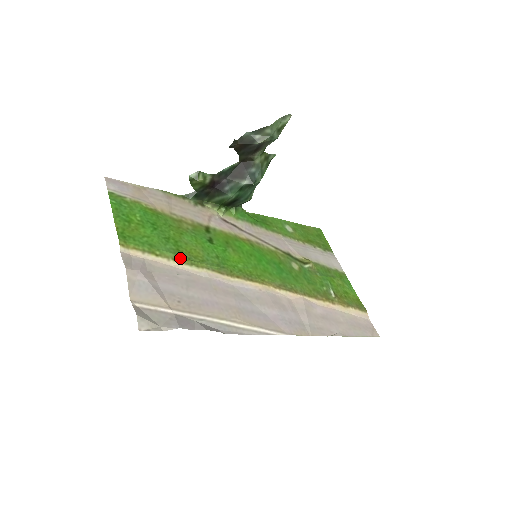
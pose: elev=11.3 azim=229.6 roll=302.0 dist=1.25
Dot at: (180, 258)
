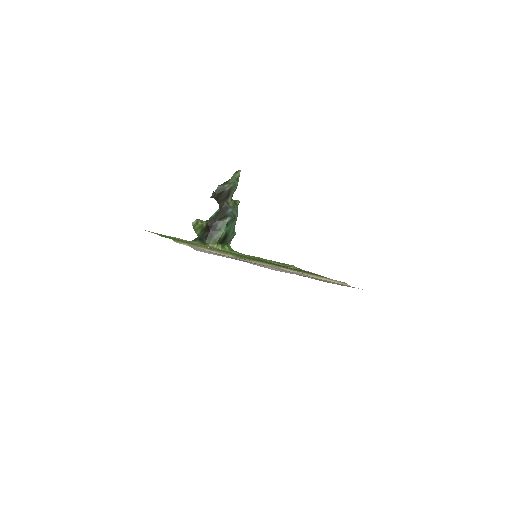
Dot at: (211, 249)
